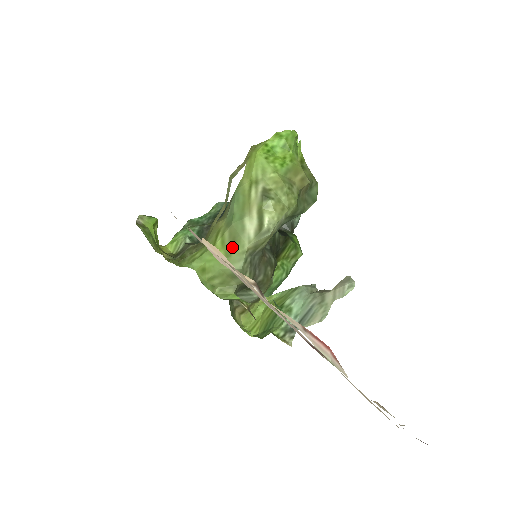
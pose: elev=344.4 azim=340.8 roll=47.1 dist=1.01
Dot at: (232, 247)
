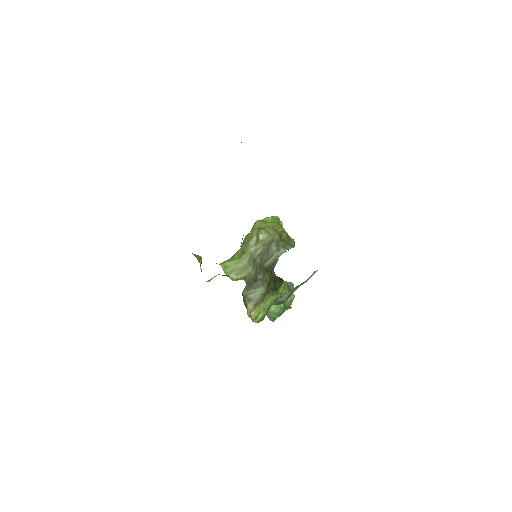
Dot at: (242, 253)
